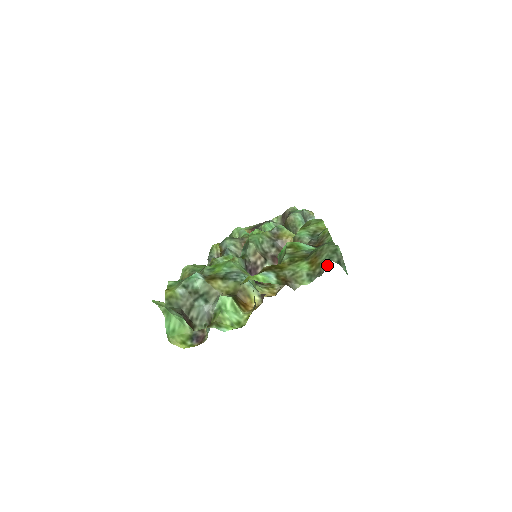
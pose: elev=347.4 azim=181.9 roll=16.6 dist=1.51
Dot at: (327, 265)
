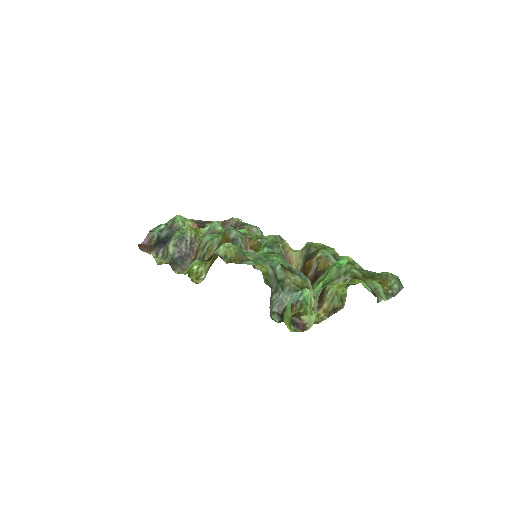
Dot at: (399, 290)
